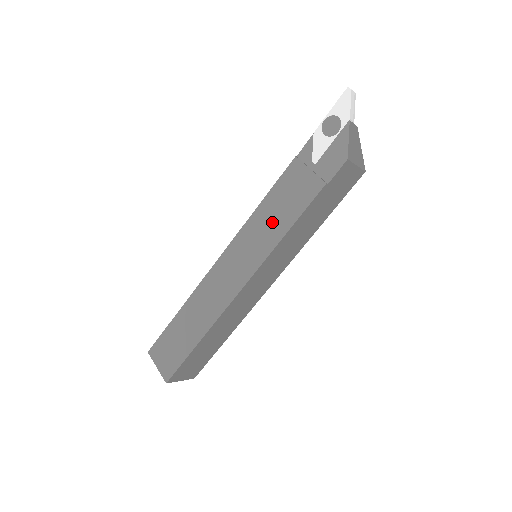
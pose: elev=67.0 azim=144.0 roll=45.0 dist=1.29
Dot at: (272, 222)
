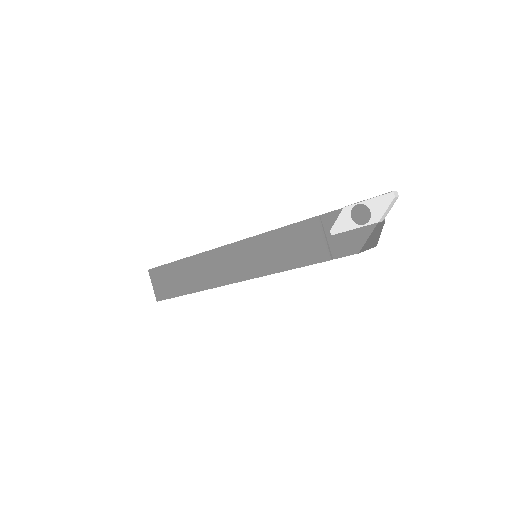
Dot at: (276, 254)
